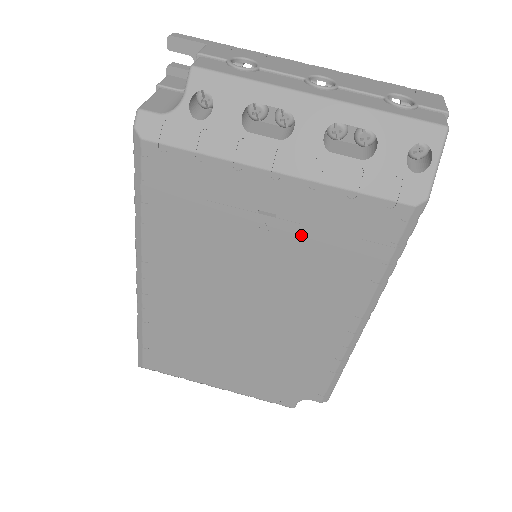
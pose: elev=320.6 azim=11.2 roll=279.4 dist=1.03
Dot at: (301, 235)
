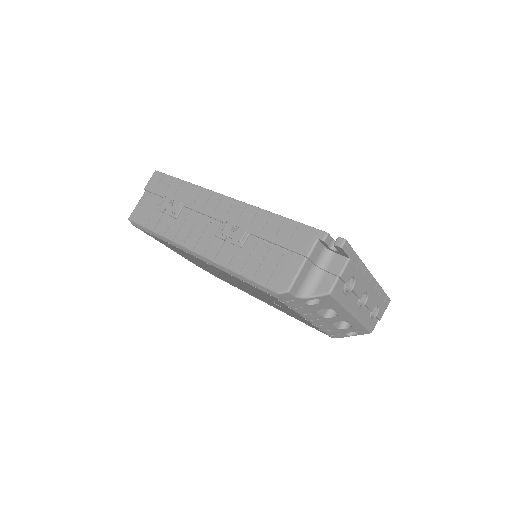
Dot at: occluded
